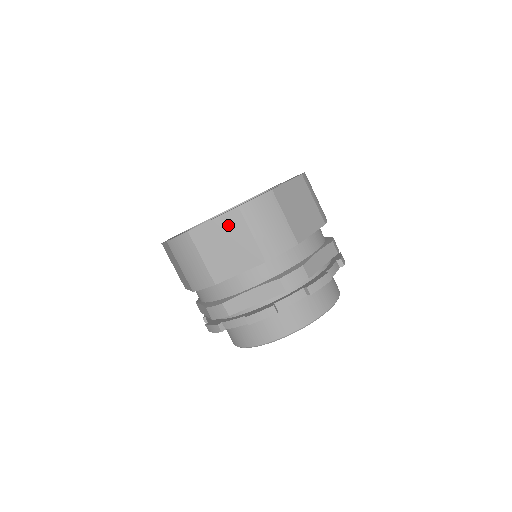
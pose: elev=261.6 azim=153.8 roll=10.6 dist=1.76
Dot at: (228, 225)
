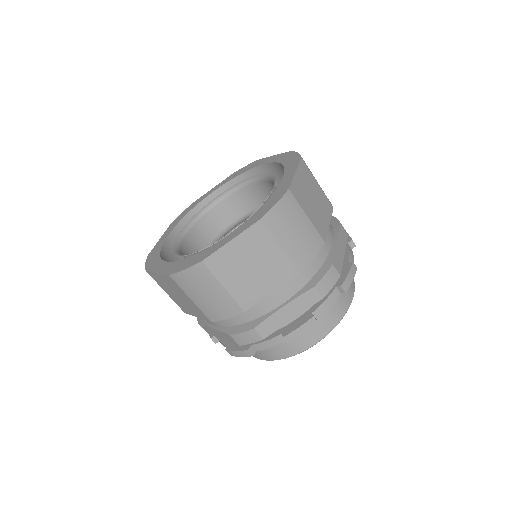
Dot at: (250, 243)
